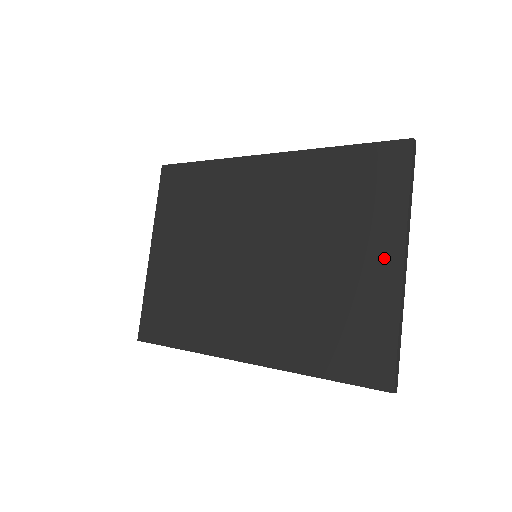
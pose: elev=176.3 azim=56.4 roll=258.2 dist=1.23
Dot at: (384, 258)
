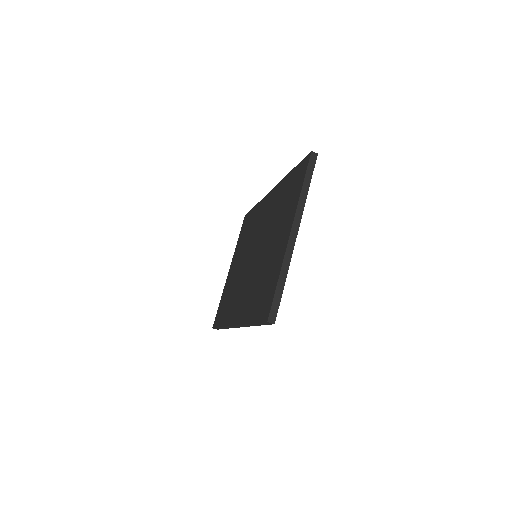
Dot at: (286, 233)
